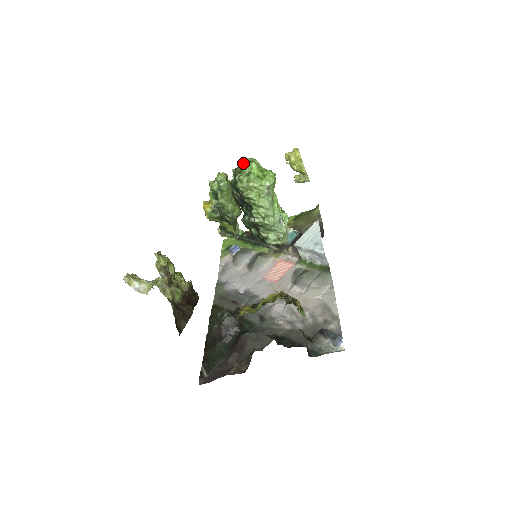
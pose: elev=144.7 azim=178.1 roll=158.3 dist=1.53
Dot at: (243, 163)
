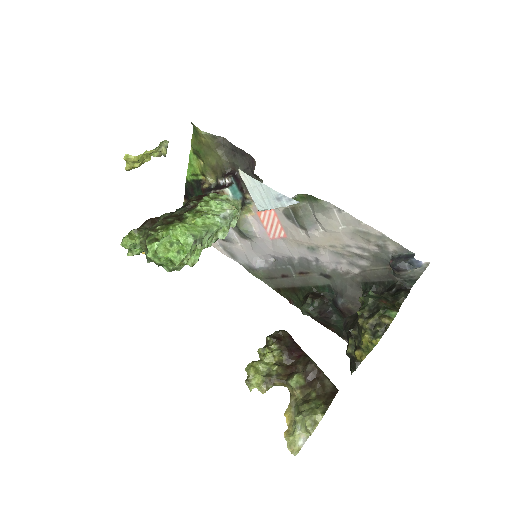
Dot at: (144, 251)
